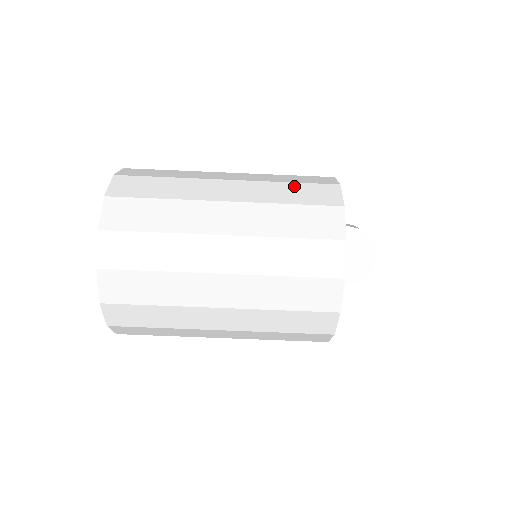
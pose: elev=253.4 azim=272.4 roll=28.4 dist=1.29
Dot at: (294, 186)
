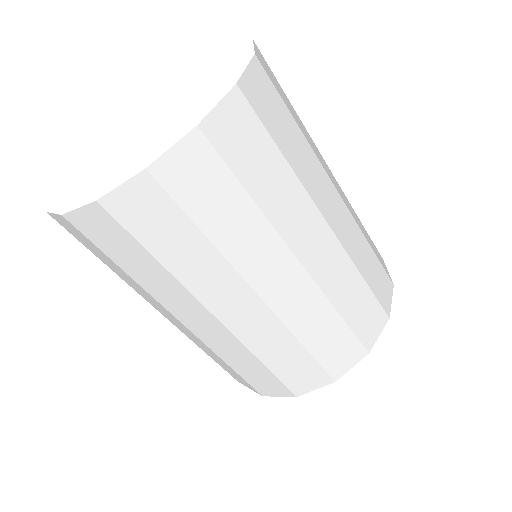
Dot at: occluded
